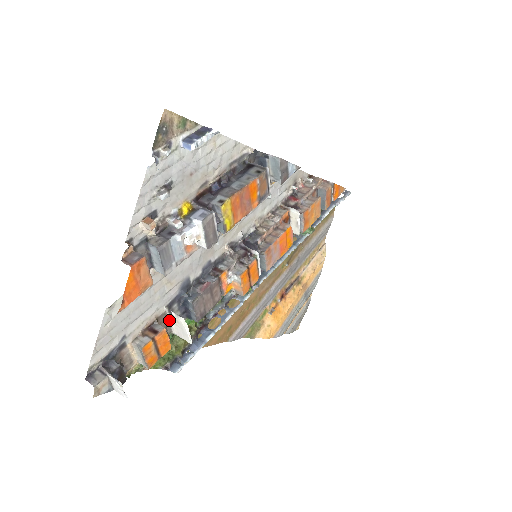
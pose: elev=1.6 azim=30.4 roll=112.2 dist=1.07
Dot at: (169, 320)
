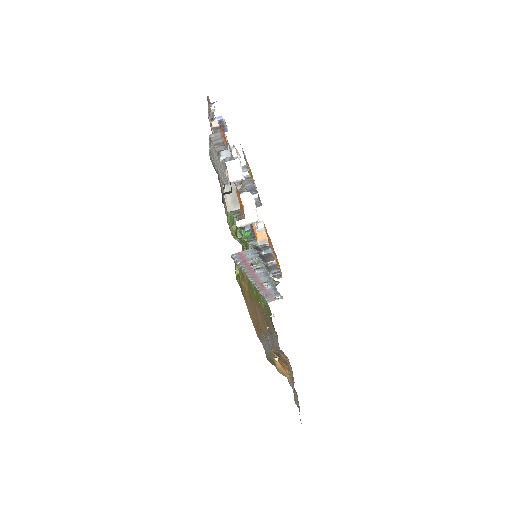
Dot at: occluded
